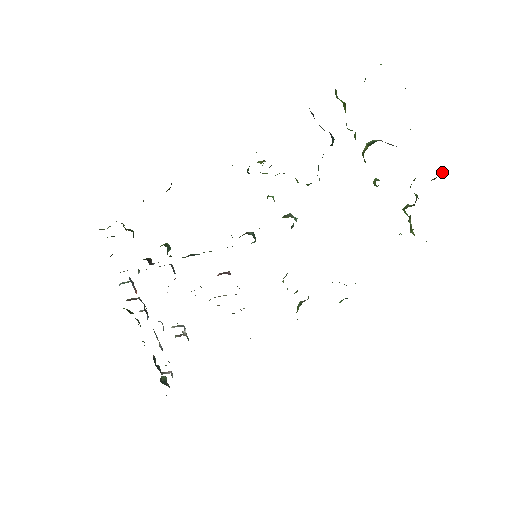
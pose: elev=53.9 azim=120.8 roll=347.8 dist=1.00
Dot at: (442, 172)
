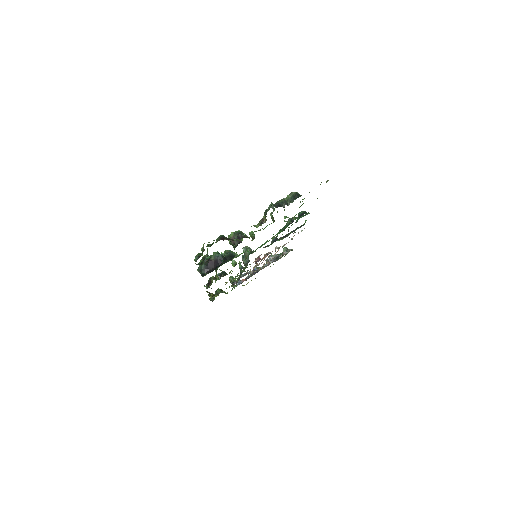
Dot at: (265, 217)
